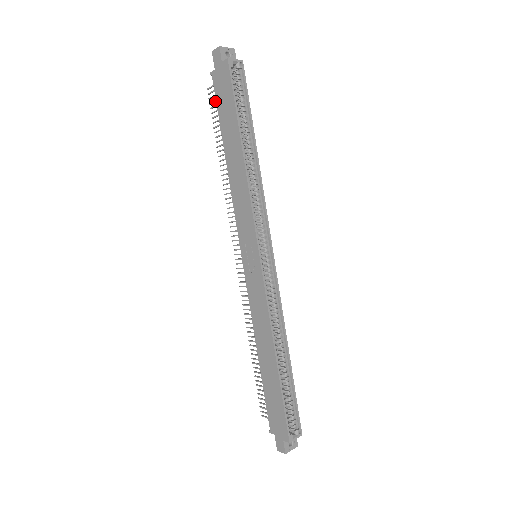
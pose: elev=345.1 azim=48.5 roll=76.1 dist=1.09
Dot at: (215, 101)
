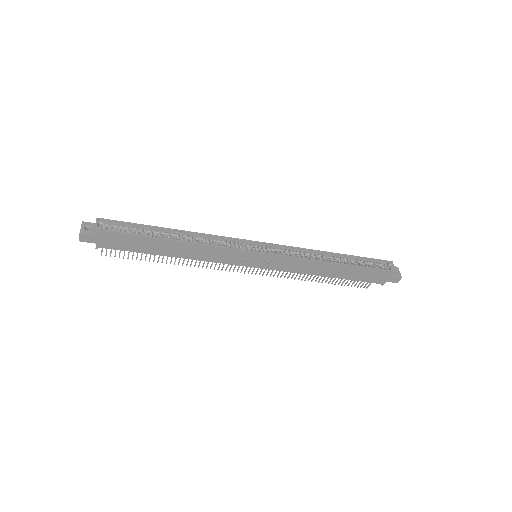
Dot at: occluded
